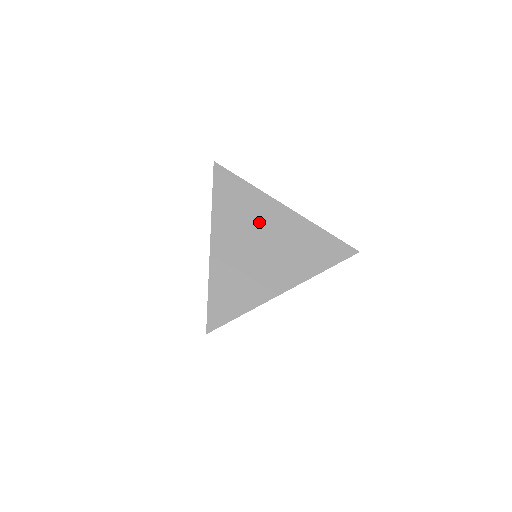
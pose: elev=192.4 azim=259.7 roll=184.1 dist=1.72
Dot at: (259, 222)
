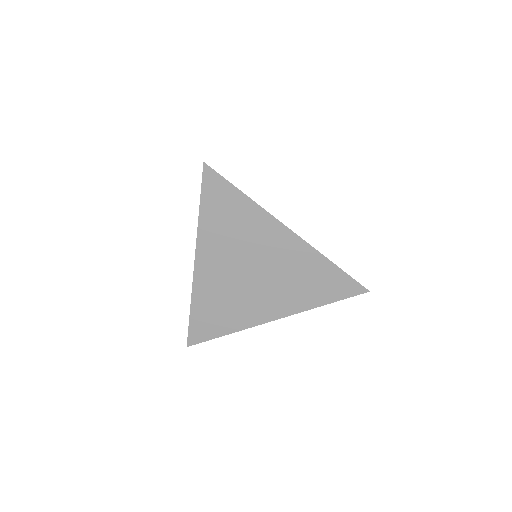
Dot at: (253, 245)
